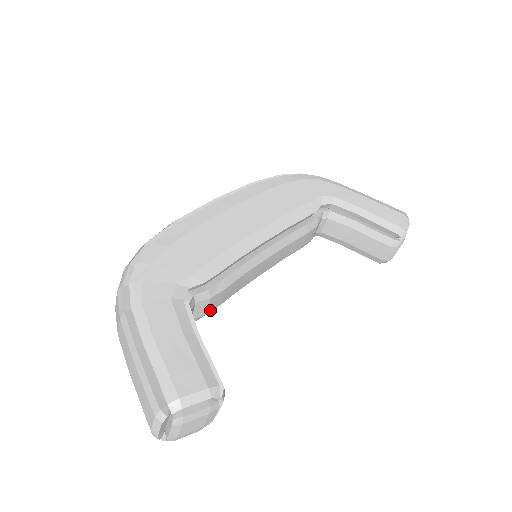
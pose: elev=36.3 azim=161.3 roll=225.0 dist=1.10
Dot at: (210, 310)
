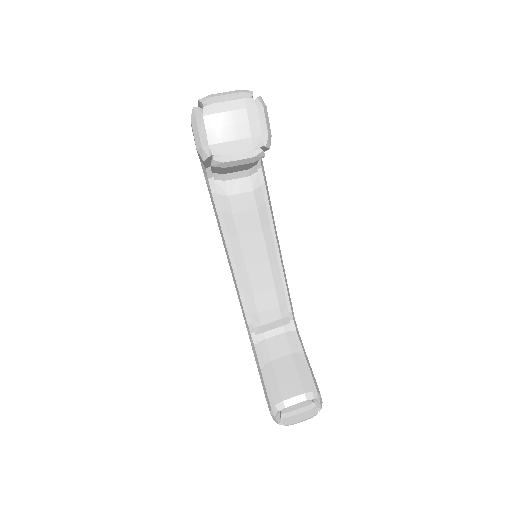
Dot at: (232, 201)
